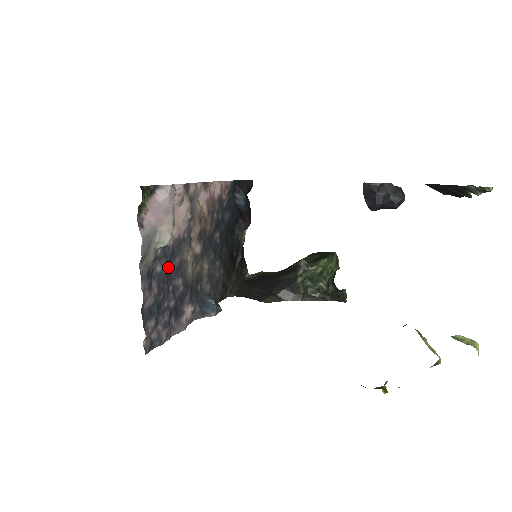
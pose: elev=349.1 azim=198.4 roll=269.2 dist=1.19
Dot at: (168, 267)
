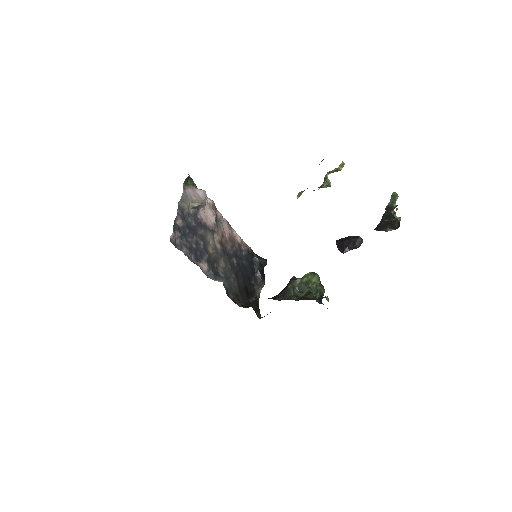
Dot at: (195, 225)
